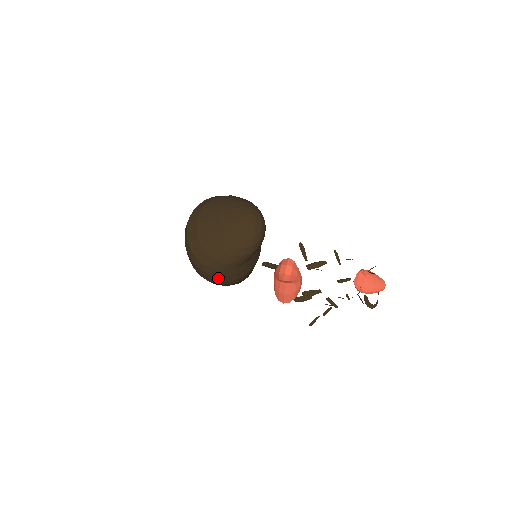
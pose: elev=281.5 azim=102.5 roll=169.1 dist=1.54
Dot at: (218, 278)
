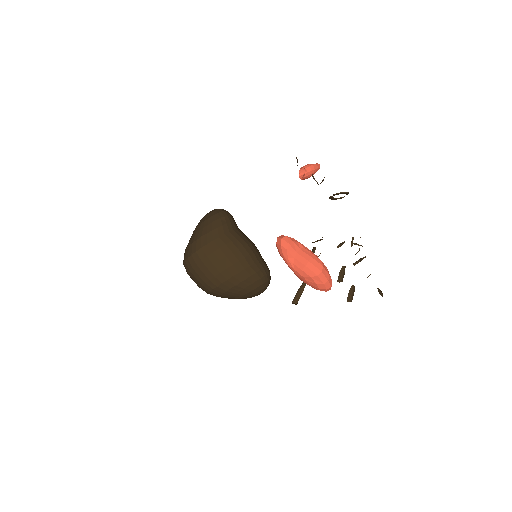
Dot at: (231, 247)
